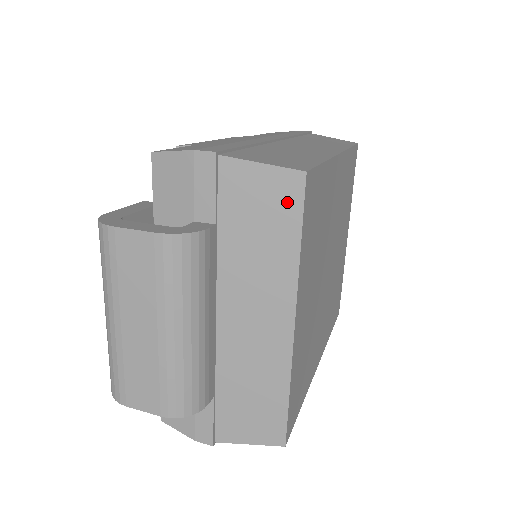
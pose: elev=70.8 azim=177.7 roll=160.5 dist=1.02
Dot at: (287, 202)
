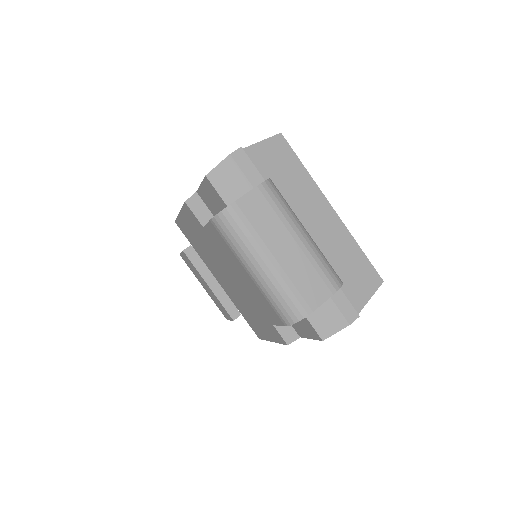
Dot at: (284, 151)
